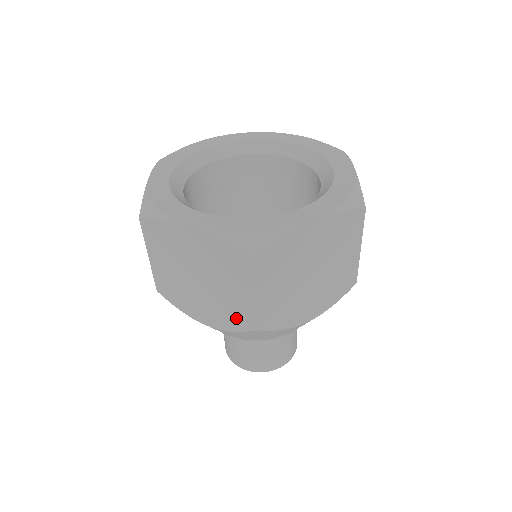
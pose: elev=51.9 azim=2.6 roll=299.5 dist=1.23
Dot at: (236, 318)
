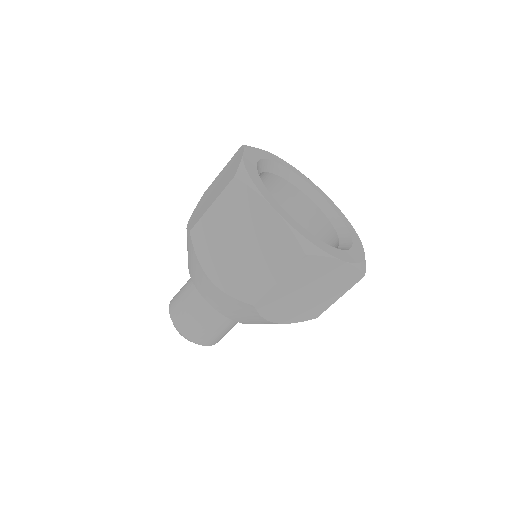
Dot at: (309, 314)
